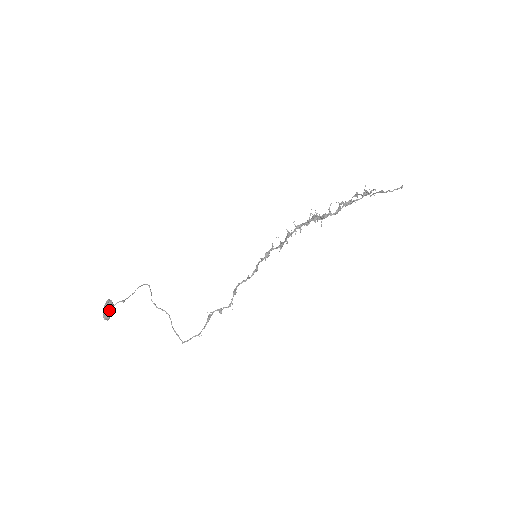
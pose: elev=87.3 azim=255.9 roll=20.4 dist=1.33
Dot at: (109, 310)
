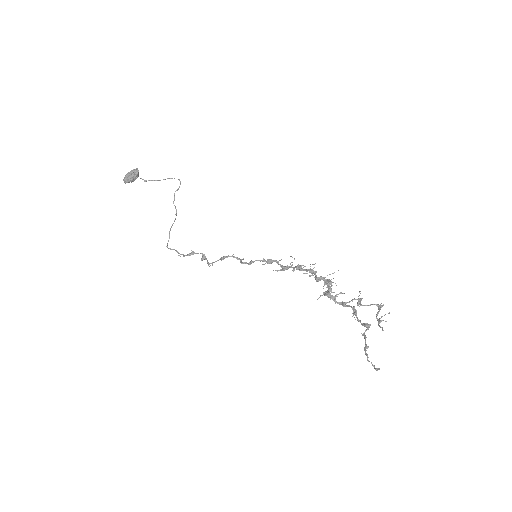
Dot at: (130, 178)
